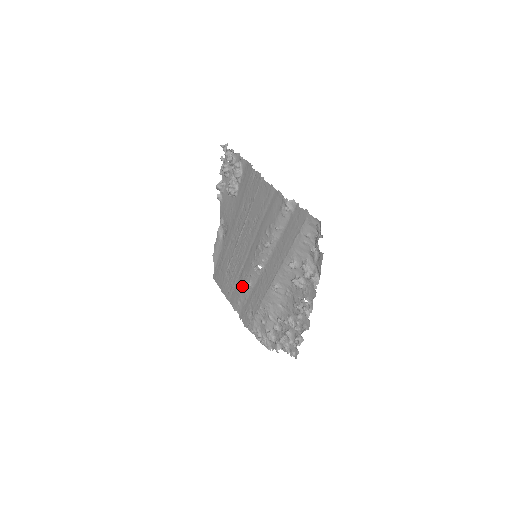
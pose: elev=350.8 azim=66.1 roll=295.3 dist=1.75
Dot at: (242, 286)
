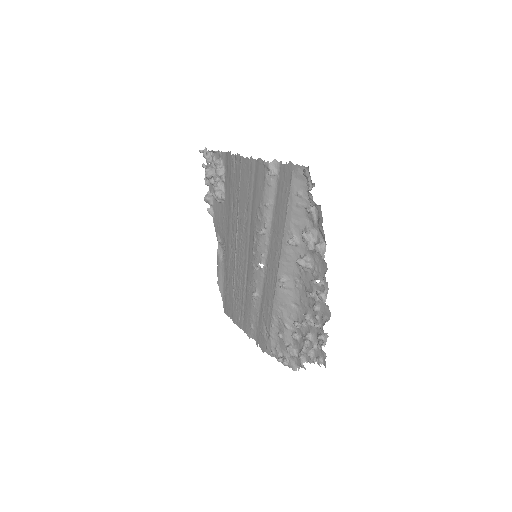
Dot at: (250, 301)
